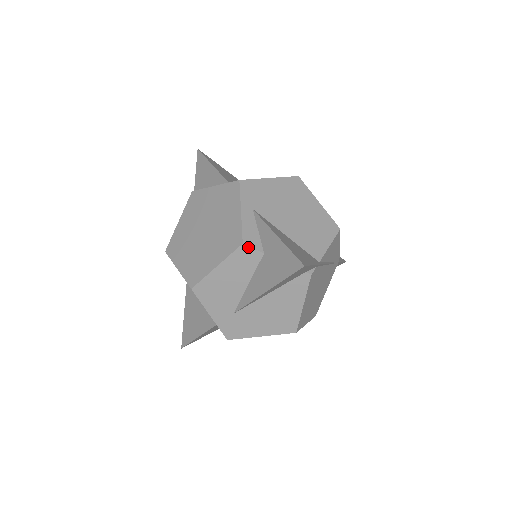
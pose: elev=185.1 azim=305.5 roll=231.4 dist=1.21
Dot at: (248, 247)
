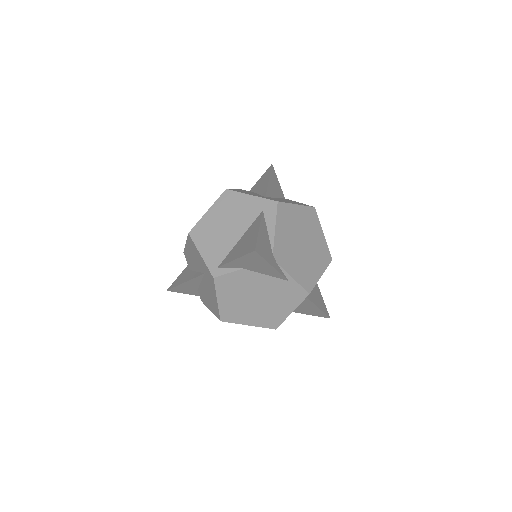
Dot at: occluded
